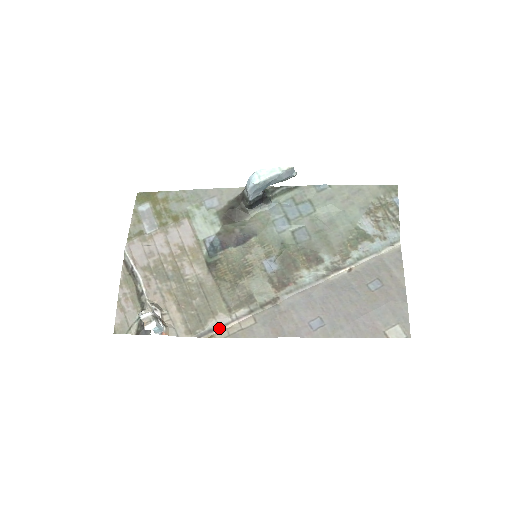
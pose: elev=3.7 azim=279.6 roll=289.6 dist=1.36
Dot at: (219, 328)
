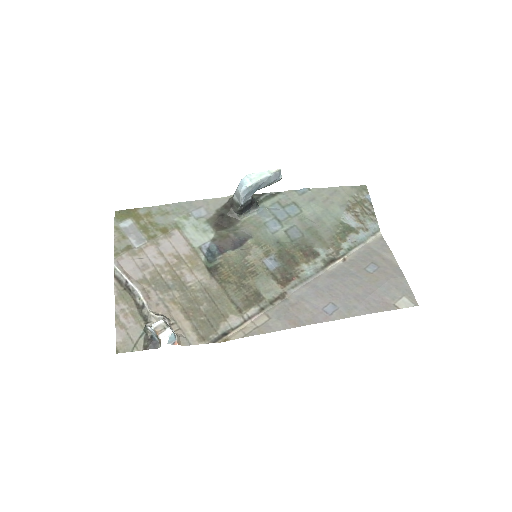
Dot at: (232, 330)
